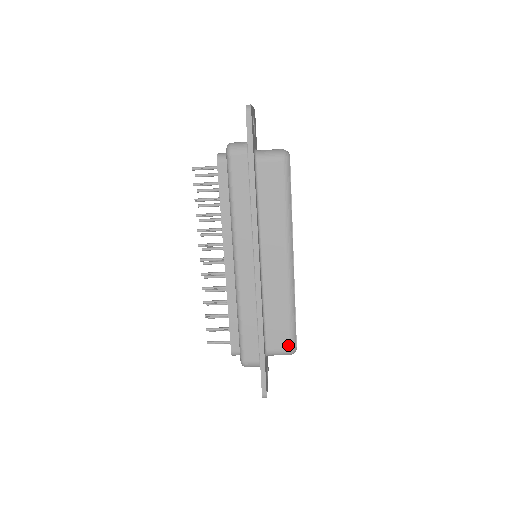
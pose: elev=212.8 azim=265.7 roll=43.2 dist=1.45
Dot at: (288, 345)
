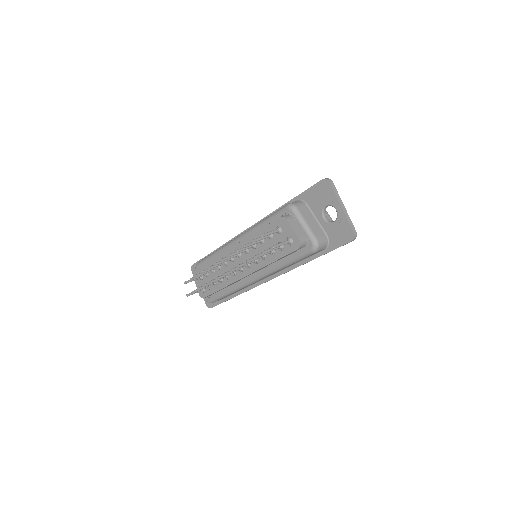
Dot at: occluded
